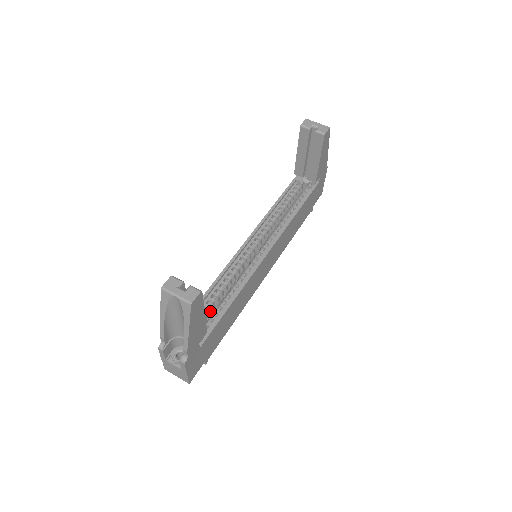
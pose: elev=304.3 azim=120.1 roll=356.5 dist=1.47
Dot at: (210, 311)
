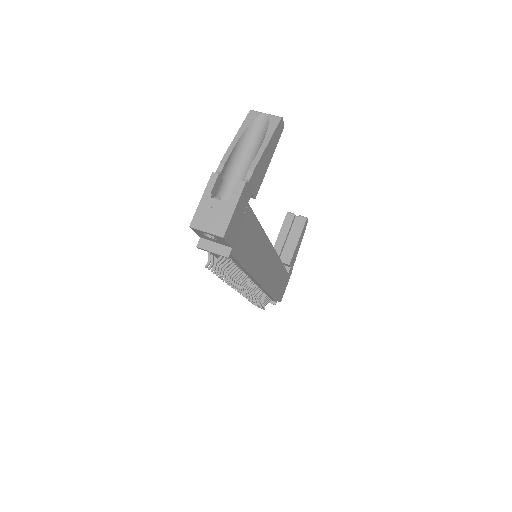
Dot at: occluded
